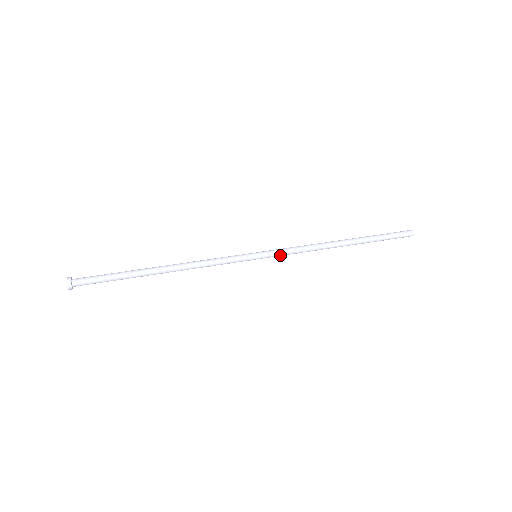
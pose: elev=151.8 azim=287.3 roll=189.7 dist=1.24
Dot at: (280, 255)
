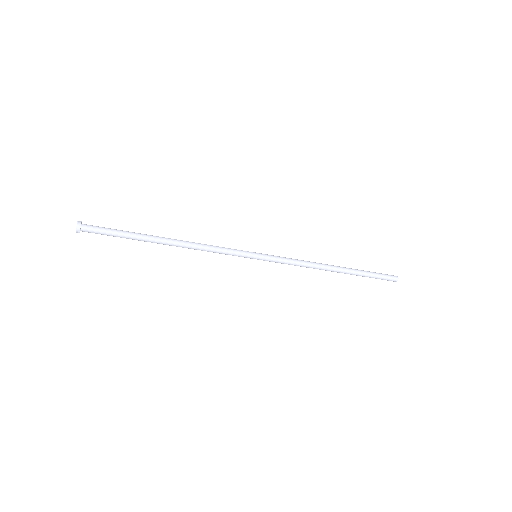
Dot at: (278, 258)
